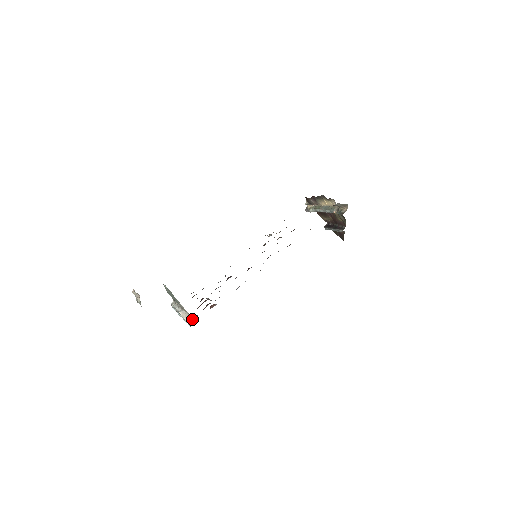
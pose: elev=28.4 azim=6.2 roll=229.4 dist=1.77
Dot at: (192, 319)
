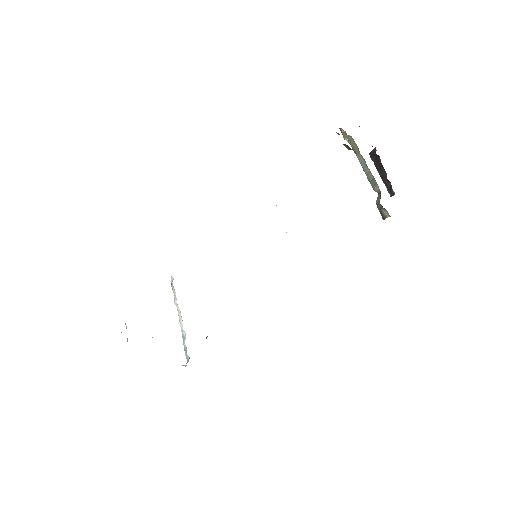
Dot at: (188, 357)
